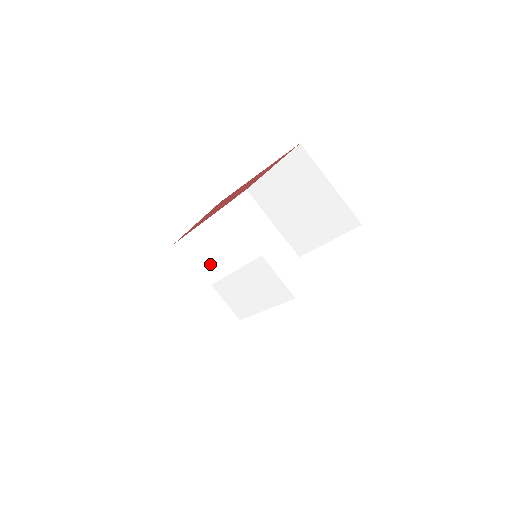
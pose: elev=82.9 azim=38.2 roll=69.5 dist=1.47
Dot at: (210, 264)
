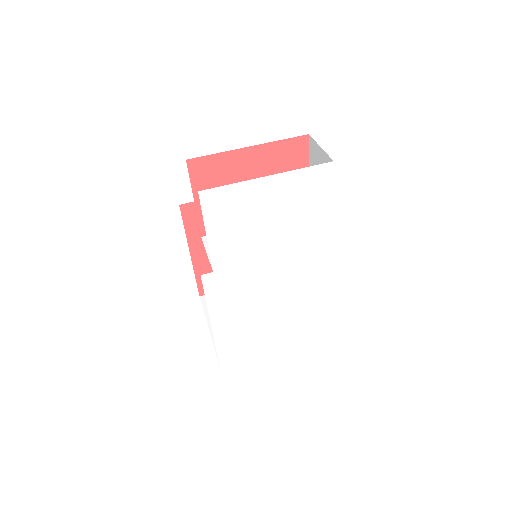
Dot at: occluded
